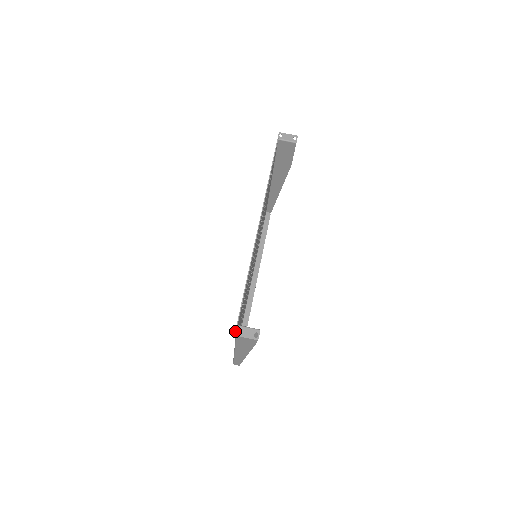
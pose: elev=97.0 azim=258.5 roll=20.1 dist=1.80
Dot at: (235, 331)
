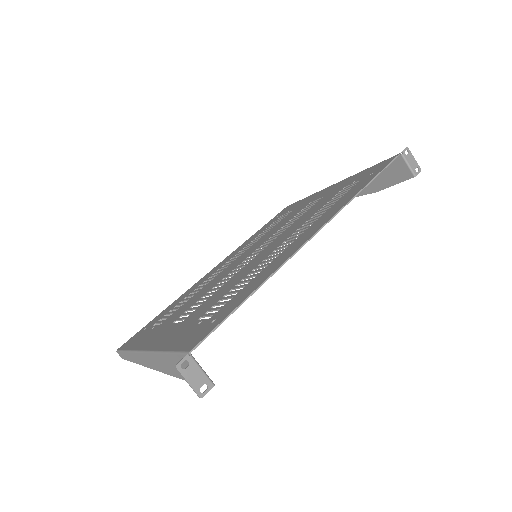
Dot at: (181, 360)
